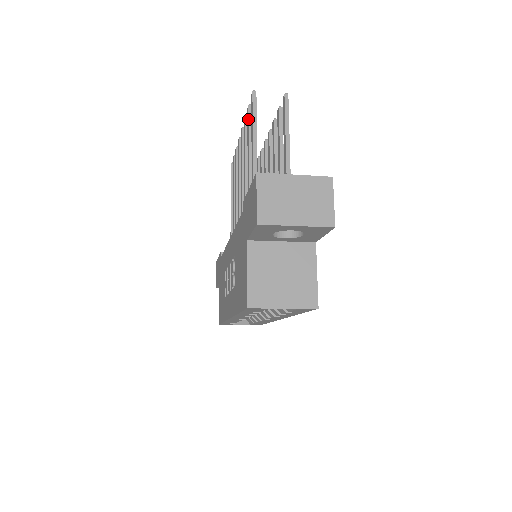
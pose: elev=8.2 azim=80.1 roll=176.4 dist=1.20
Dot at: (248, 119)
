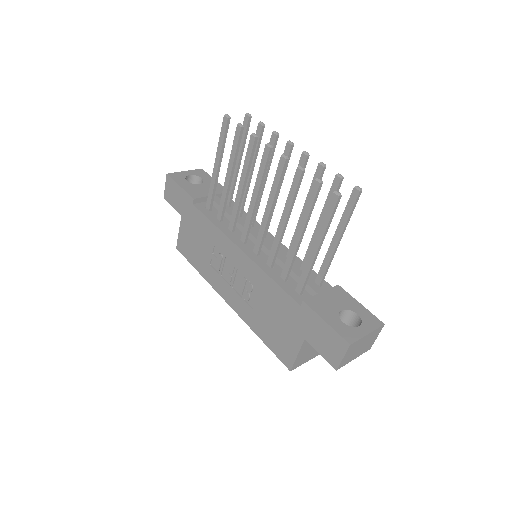
Dot at: (315, 198)
